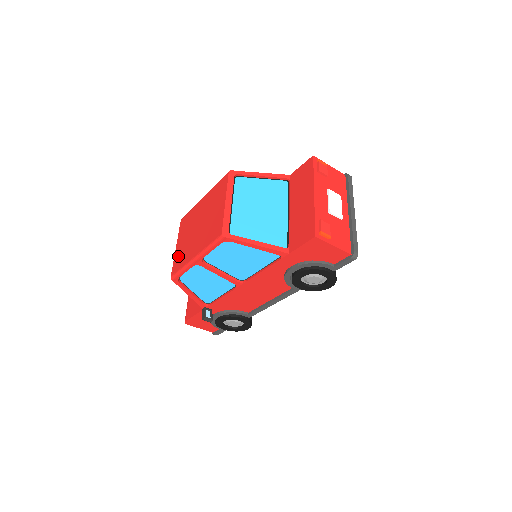
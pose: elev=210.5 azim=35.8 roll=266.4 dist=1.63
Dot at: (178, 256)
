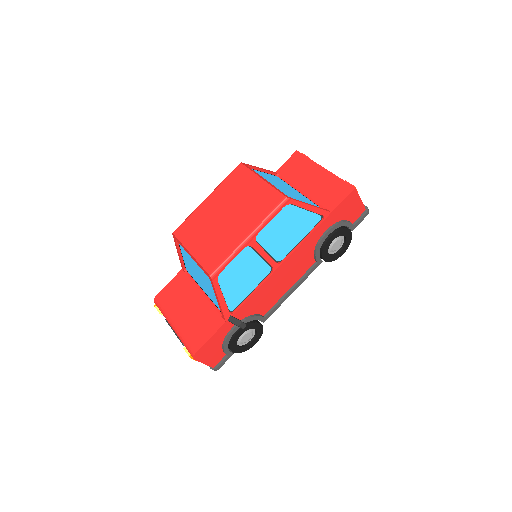
Dot at: (207, 254)
